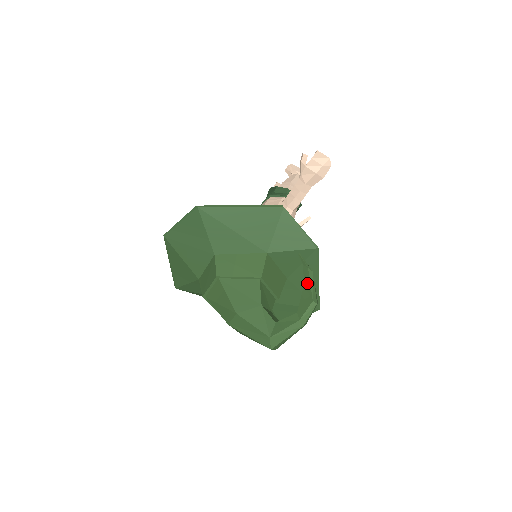
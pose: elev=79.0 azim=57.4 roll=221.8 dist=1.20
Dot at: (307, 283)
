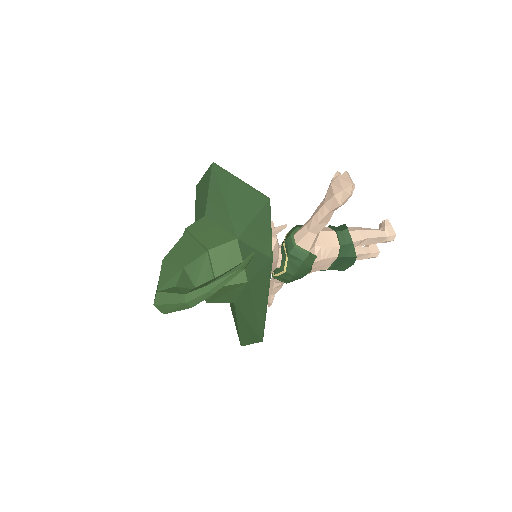
Dot at: (225, 273)
